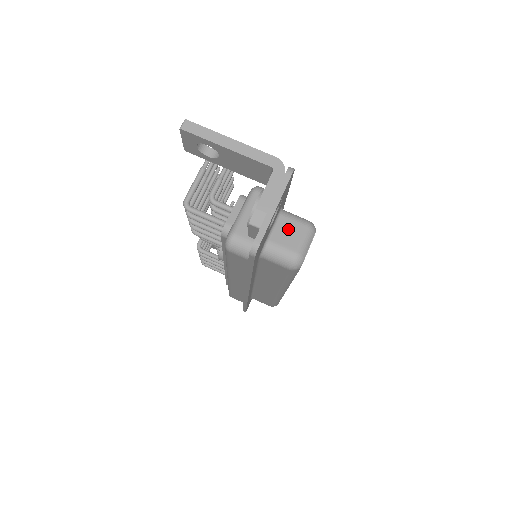
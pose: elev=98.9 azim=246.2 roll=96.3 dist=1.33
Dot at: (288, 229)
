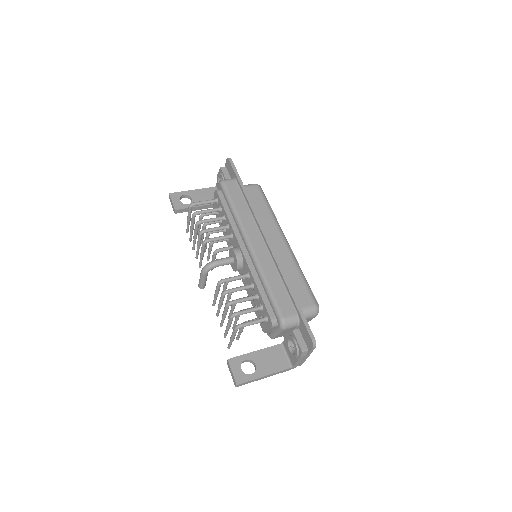
Dot at: occluded
